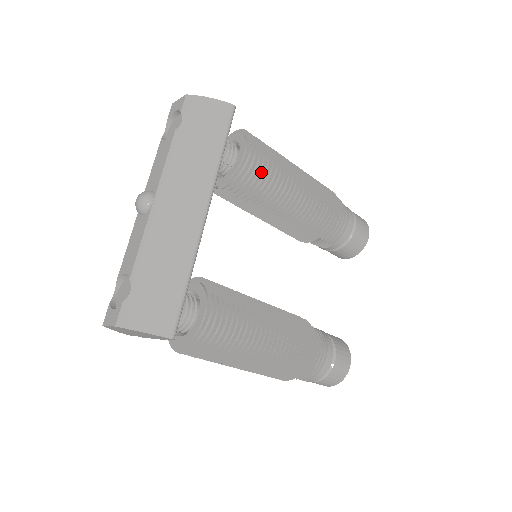
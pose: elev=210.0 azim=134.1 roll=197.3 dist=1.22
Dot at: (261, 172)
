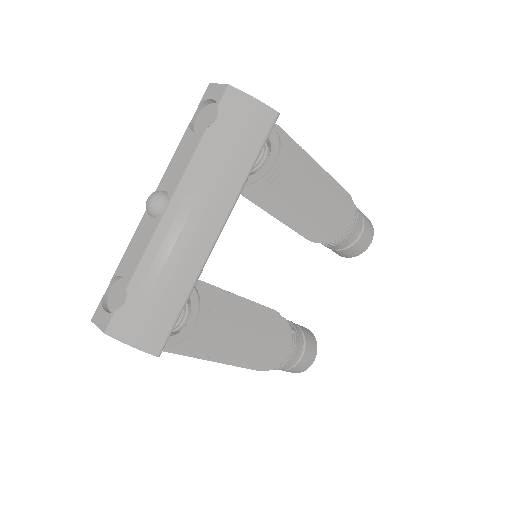
Dot at: (286, 182)
